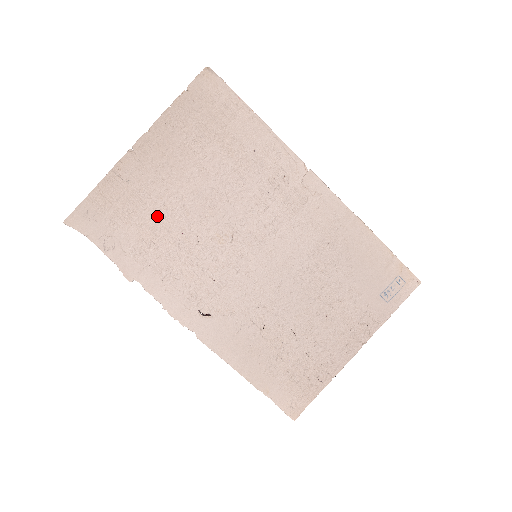
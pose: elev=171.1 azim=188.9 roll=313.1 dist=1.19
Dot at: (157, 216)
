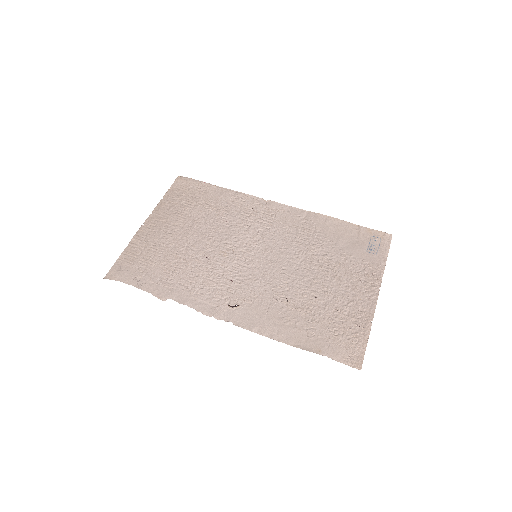
Dot at: (172, 254)
